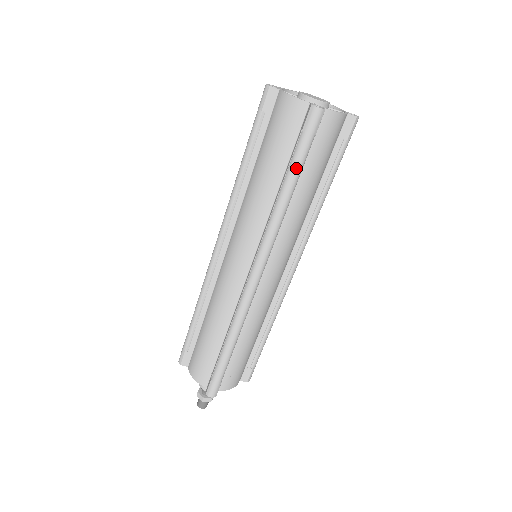
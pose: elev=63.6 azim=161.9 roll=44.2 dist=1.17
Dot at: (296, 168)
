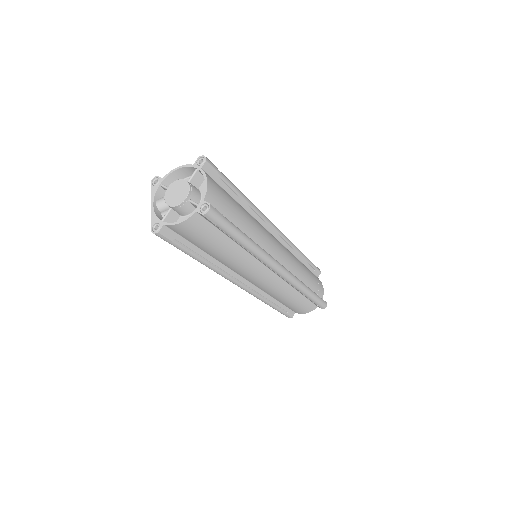
Dot at: (237, 234)
